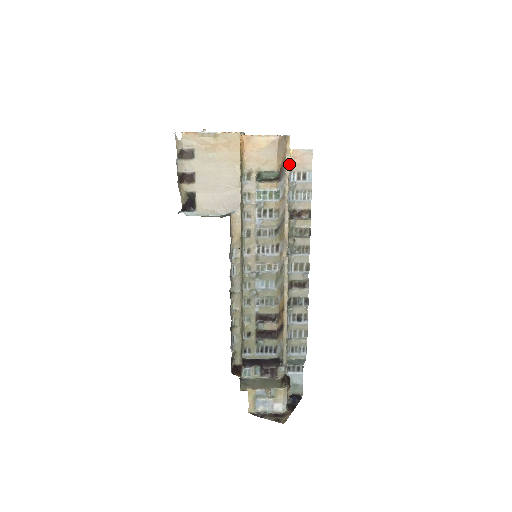
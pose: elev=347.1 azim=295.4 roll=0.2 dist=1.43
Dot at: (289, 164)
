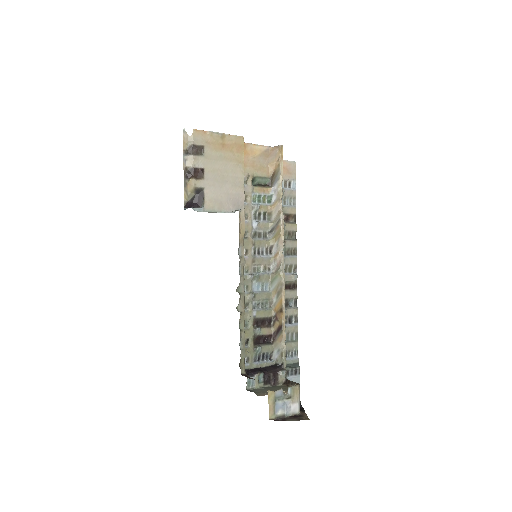
Dot at: occluded
